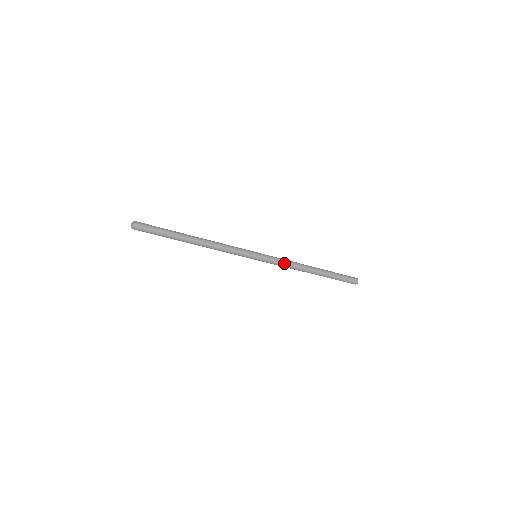
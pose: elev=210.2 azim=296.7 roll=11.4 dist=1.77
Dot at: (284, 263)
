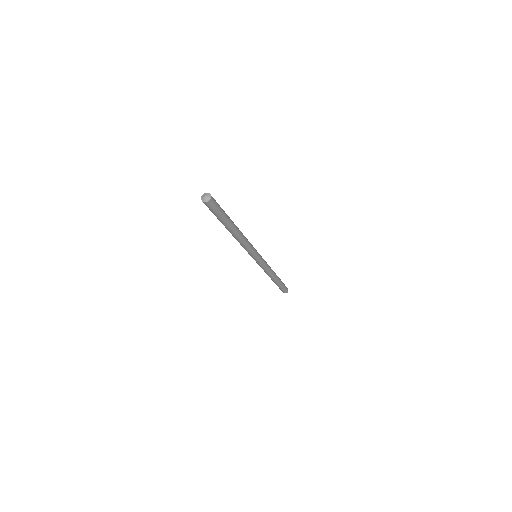
Dot at: (268, 267)
